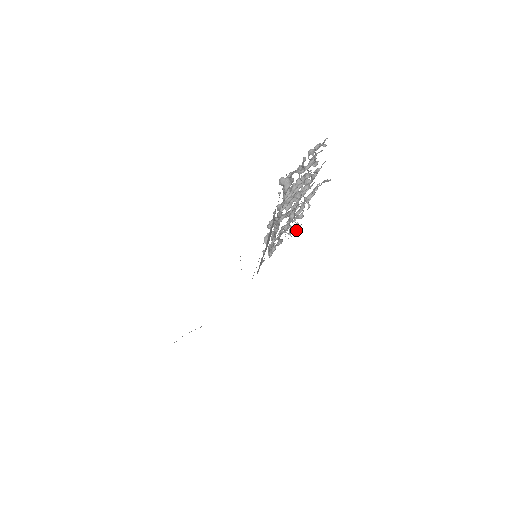
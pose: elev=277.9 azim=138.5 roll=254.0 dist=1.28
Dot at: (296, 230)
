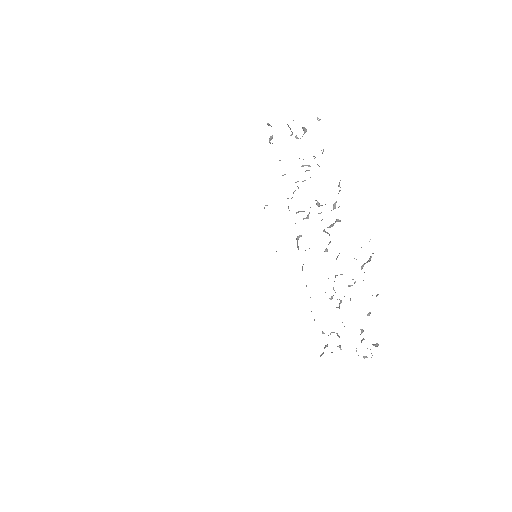
Dot at: occluded
